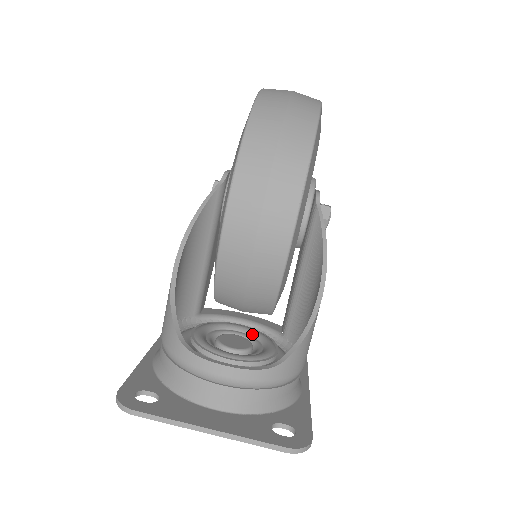
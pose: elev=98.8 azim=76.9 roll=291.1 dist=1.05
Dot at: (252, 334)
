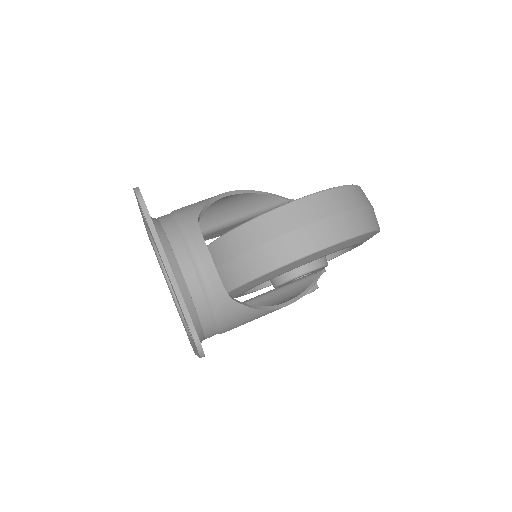
Dot at: occluded
